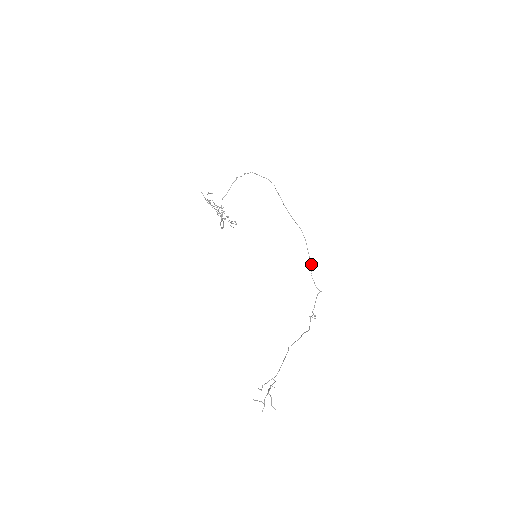
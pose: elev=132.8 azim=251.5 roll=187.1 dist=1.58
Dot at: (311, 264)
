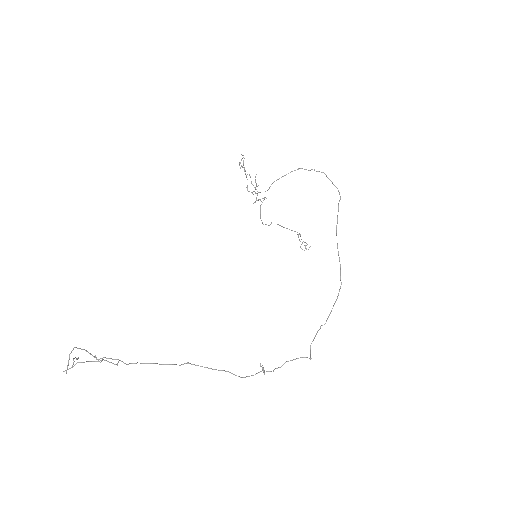
Dot at: occluded
